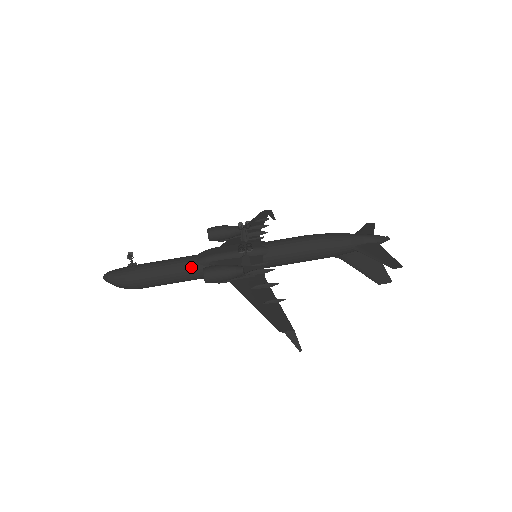
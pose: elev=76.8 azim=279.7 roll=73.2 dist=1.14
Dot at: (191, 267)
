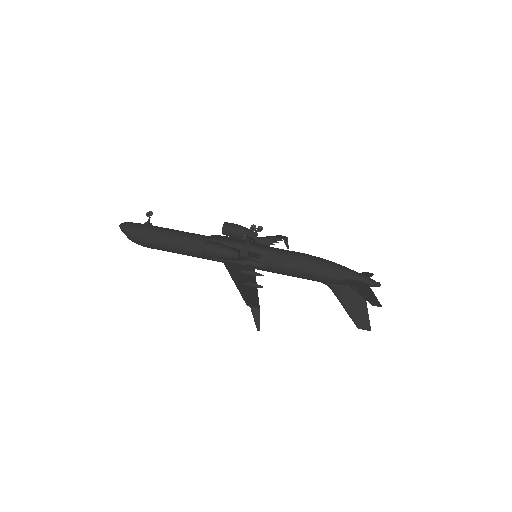
Dot at: (196, 242)
